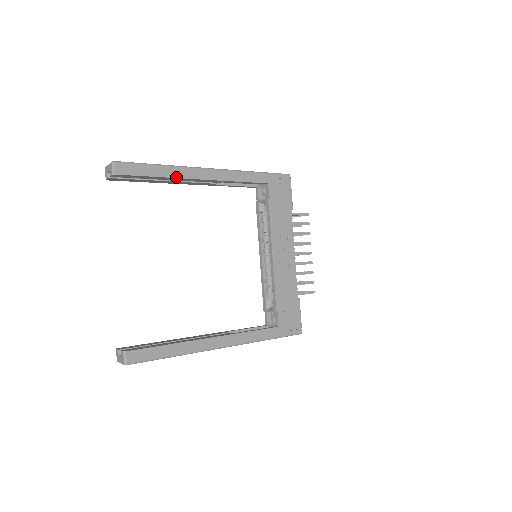
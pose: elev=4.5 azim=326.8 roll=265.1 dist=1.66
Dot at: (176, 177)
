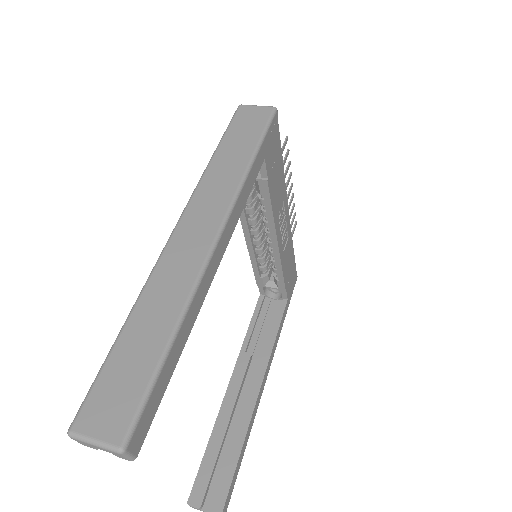
Dot at: (194, 320)
